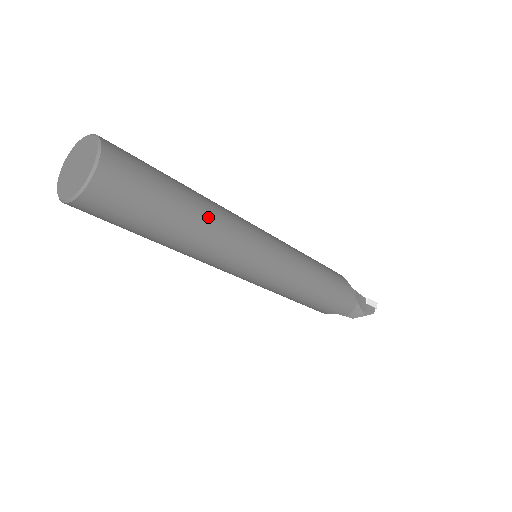
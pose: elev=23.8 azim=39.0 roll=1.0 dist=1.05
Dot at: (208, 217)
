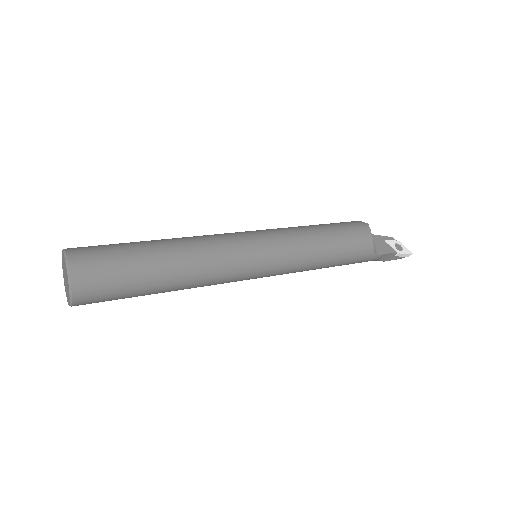
Dot at: (182, 287)
